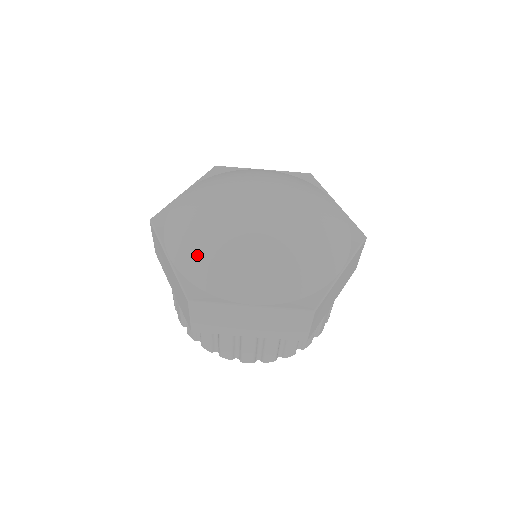
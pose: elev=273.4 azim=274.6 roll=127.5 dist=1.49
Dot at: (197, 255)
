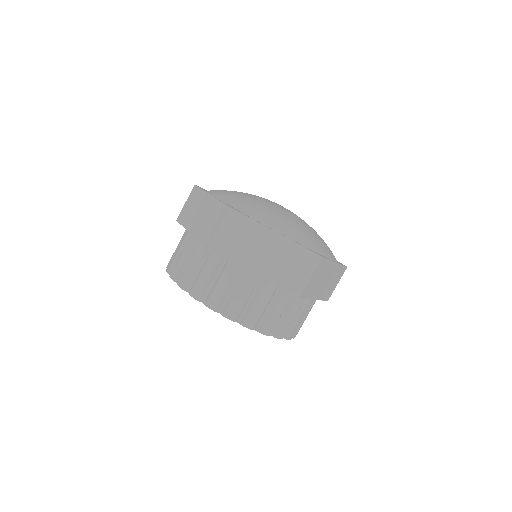
Dot at: (238, 198)
